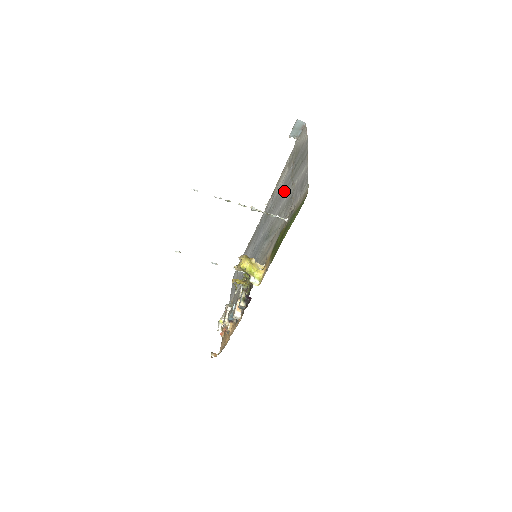
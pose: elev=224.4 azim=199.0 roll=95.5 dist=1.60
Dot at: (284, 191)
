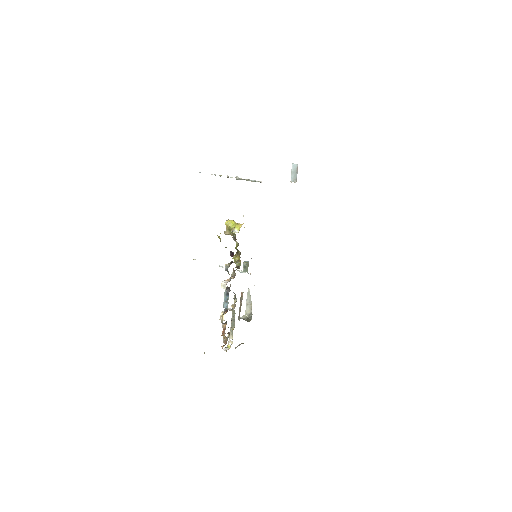
Dot at: occluded
